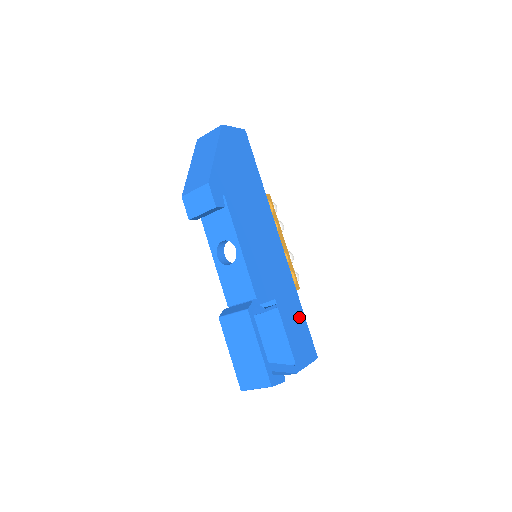
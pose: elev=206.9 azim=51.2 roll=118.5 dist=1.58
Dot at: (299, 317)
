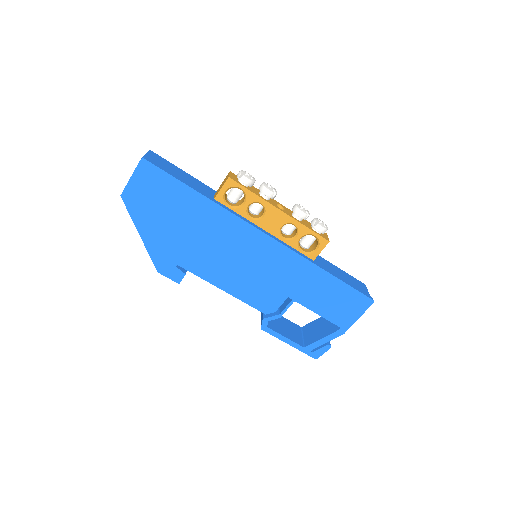
Dot at: (330, 286)
